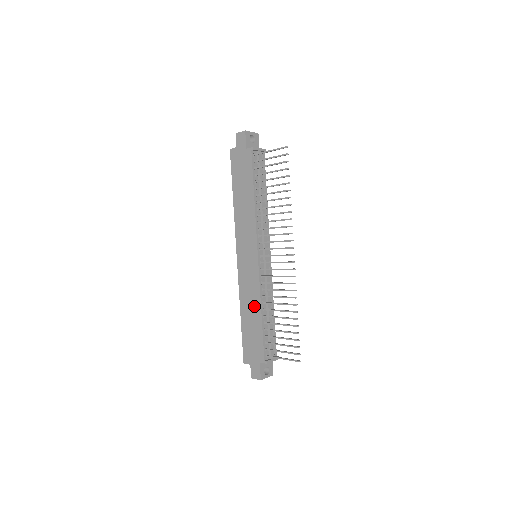
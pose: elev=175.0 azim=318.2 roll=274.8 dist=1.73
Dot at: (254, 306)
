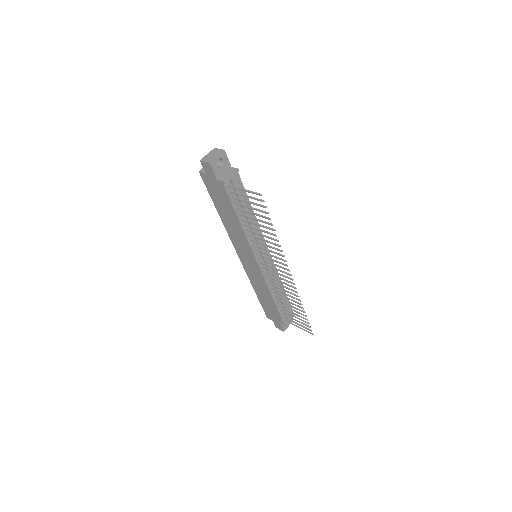
Dot at: (265, 292)
